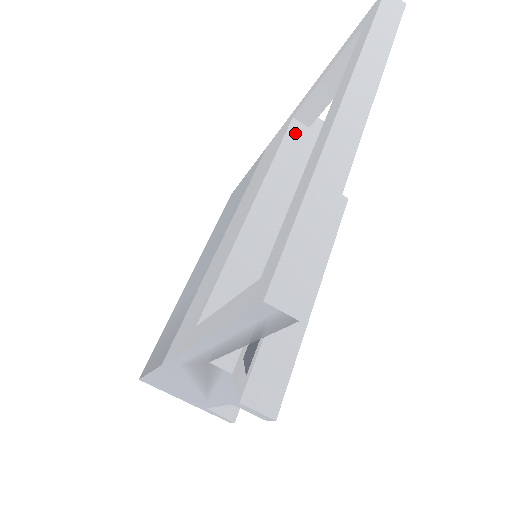
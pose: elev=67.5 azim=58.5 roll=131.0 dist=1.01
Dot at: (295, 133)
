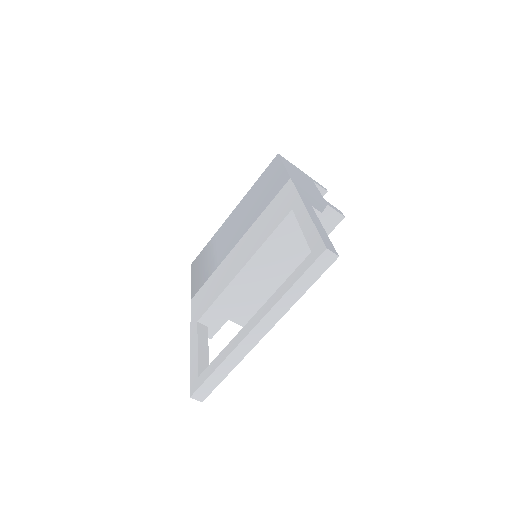
Dot at: (289, 221)
